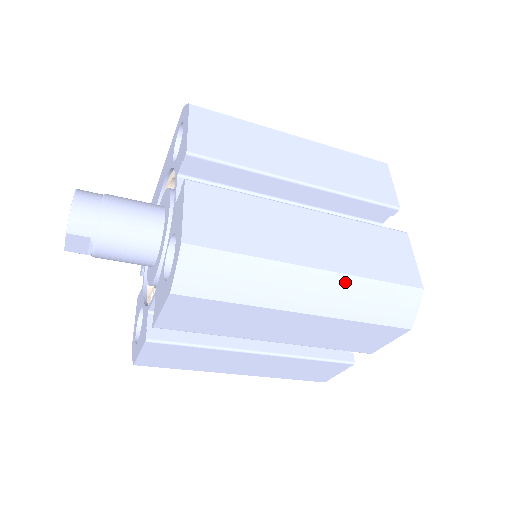
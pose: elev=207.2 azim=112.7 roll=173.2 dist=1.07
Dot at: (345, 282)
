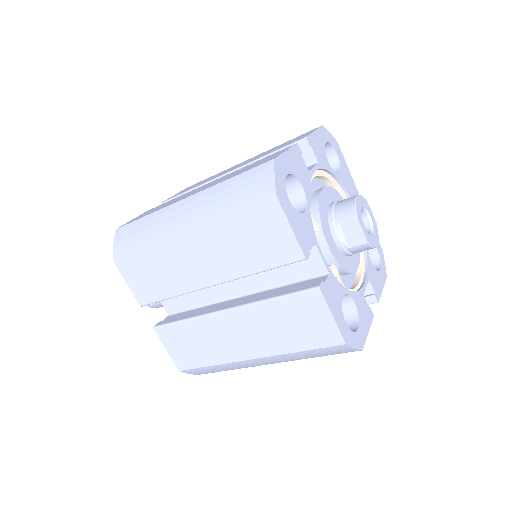
Dot at: (206, 194)
